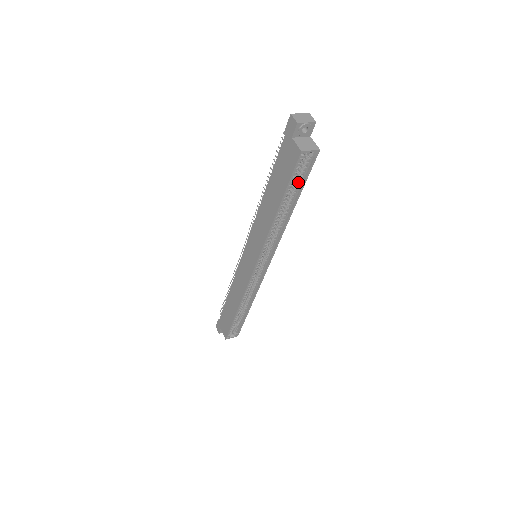
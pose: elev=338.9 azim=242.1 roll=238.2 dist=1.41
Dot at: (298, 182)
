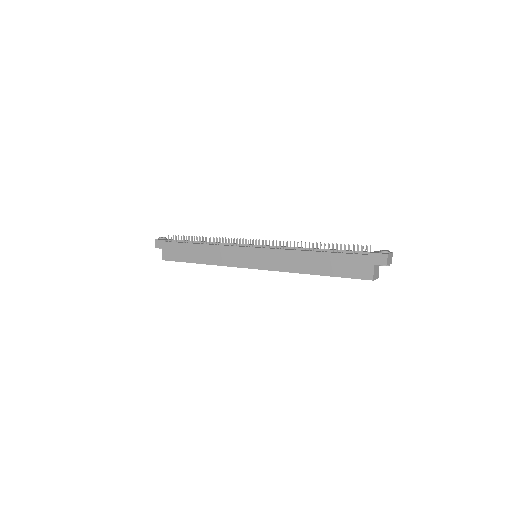
Dot at: occluded
